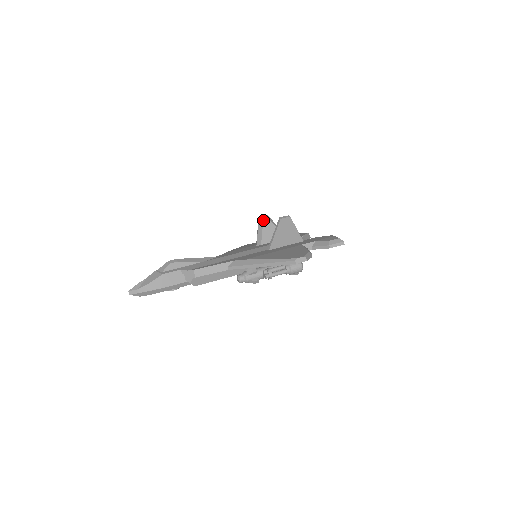
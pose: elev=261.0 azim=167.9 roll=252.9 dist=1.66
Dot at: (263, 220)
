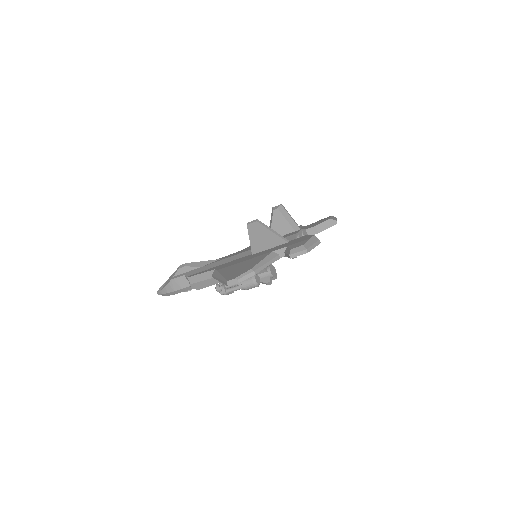
Dot at: (273, 212)
